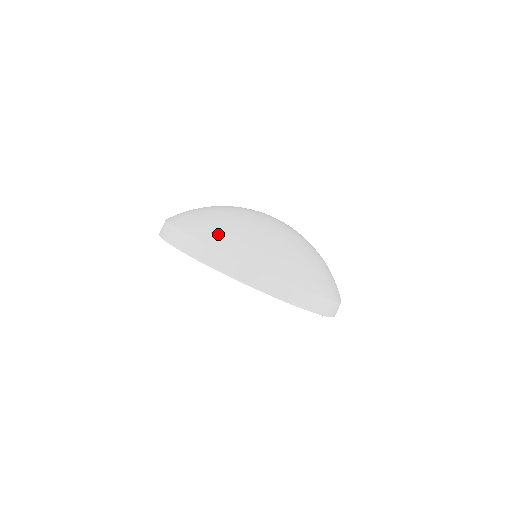
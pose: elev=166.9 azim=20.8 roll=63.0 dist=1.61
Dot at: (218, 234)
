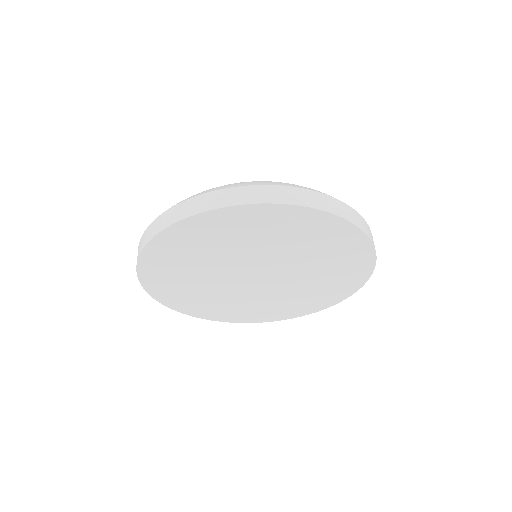
Dot at: occluded
